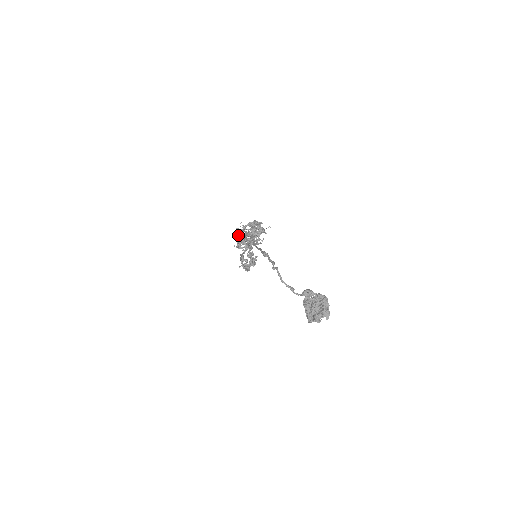
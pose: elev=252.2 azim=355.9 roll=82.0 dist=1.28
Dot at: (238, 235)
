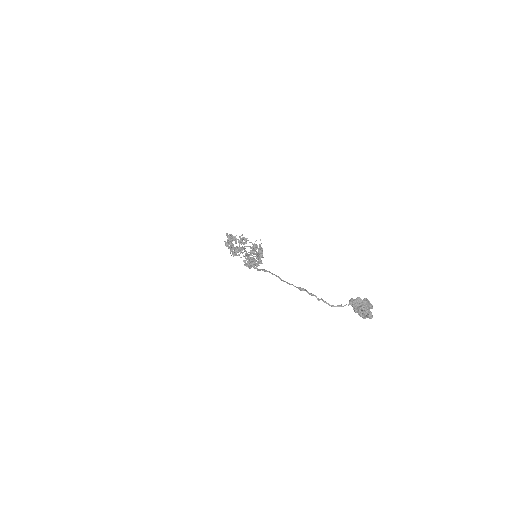
Dot at: (249, 266)
